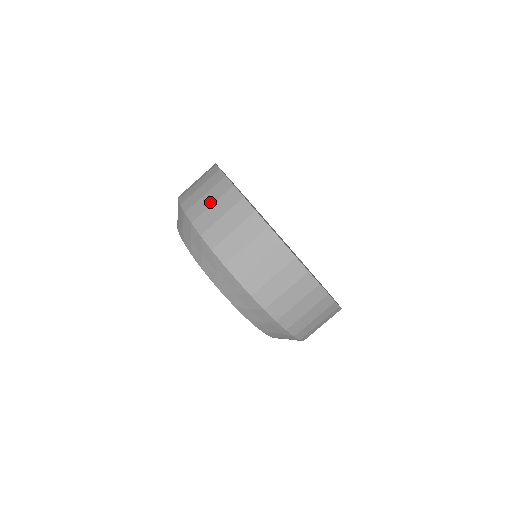
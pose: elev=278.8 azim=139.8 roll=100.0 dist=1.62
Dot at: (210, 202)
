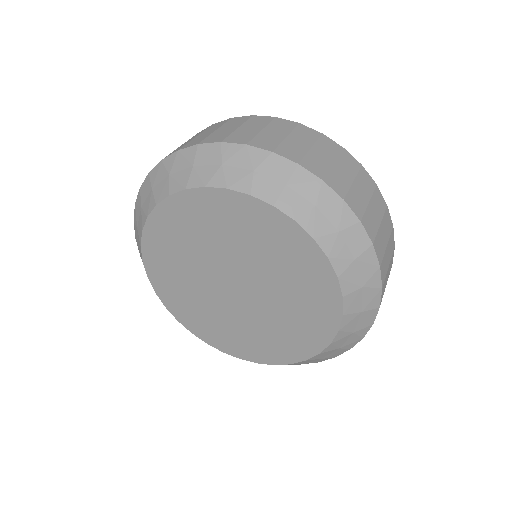
Dot at: (232, 128)
